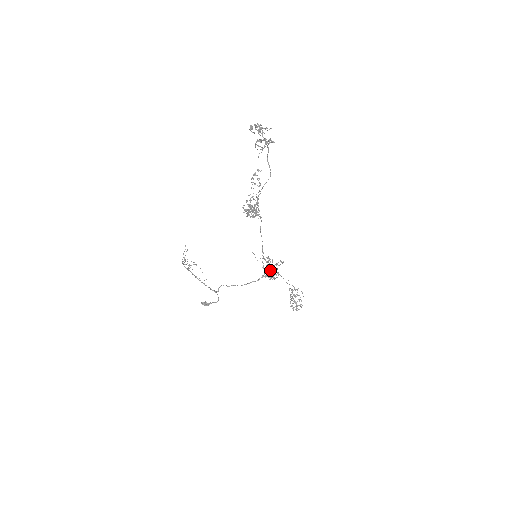
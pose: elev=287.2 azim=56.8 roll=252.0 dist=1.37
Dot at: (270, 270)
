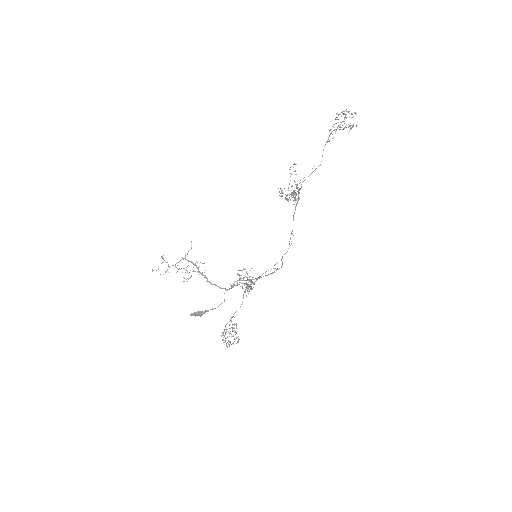
Dot at: (282, 263)
